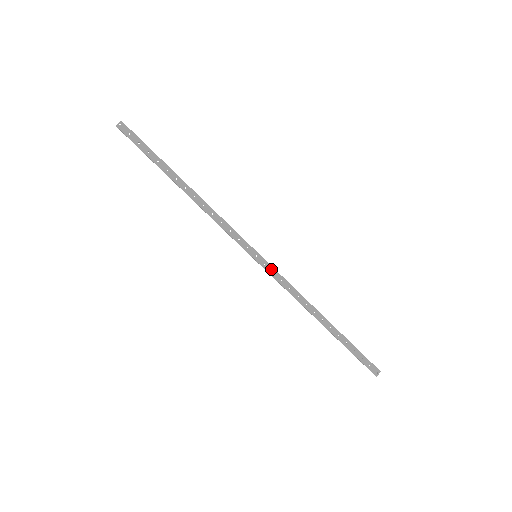
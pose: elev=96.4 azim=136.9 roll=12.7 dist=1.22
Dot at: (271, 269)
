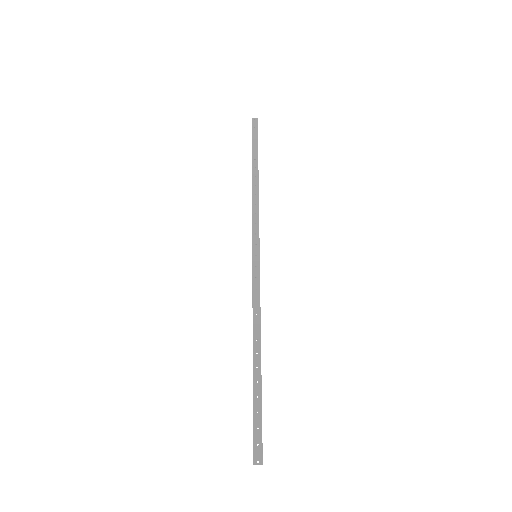
Dot at: (257, 274)
